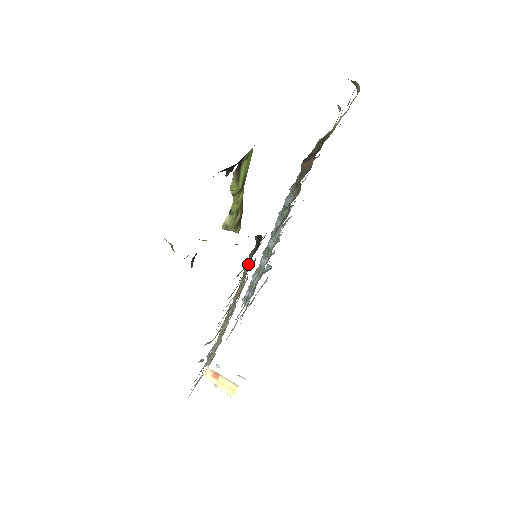
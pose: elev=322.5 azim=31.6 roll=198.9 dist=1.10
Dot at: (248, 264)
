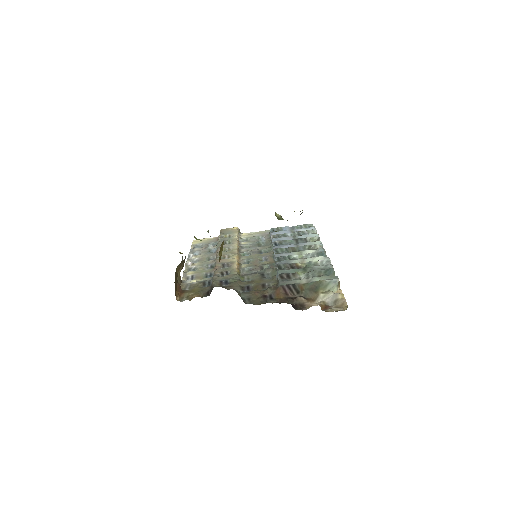
Dot at: (212, 281)
